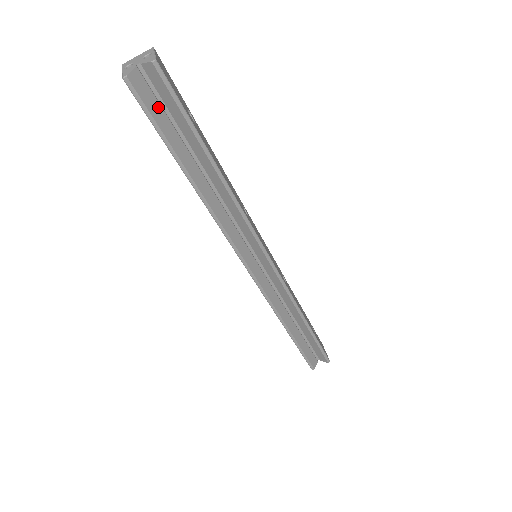
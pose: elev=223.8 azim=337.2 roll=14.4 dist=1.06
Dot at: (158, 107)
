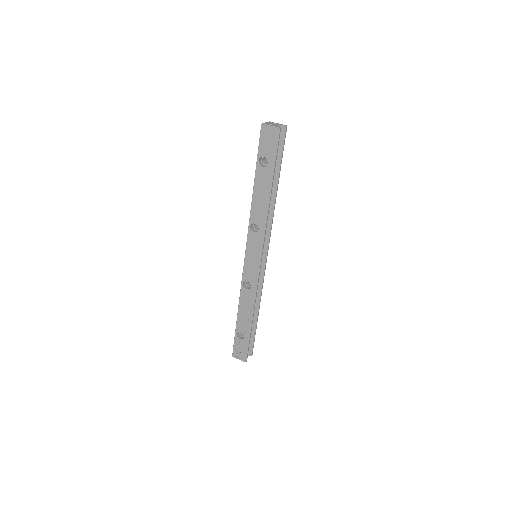
Dot at: occluded
